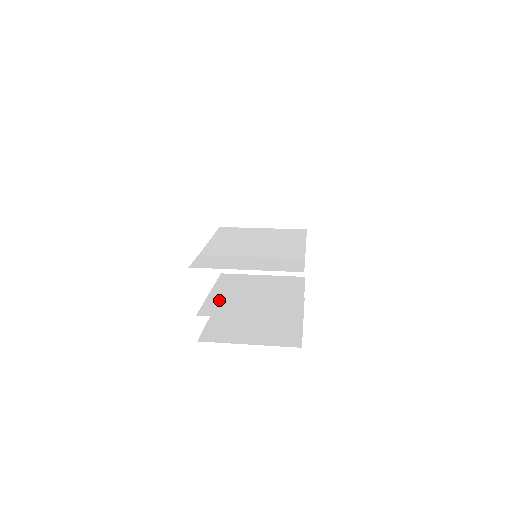
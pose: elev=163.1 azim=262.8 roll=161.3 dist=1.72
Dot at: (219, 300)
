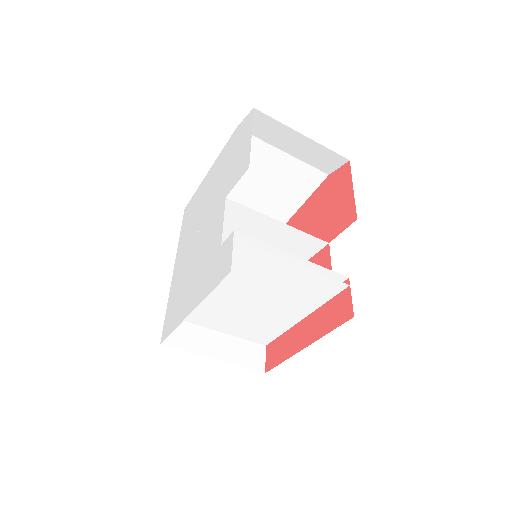
Dot at: occluded
